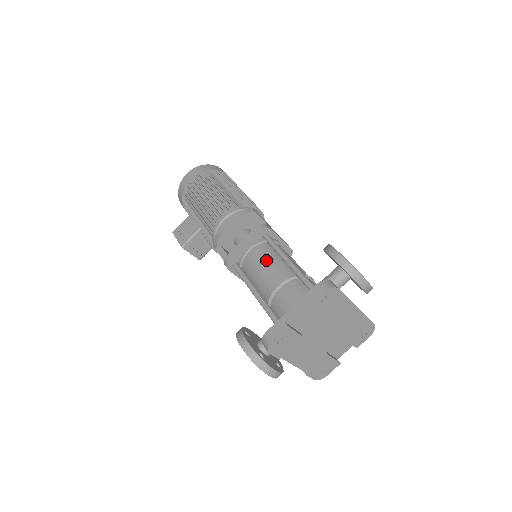
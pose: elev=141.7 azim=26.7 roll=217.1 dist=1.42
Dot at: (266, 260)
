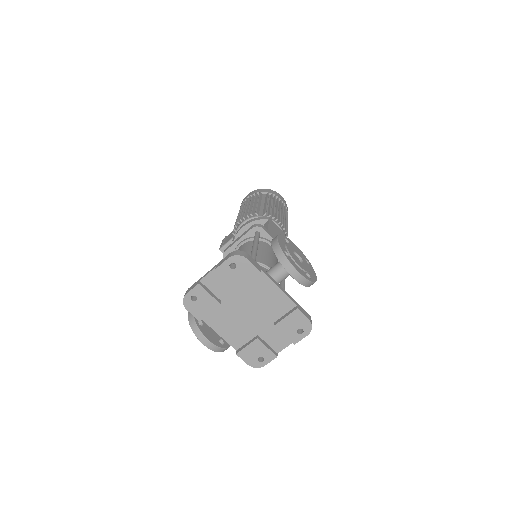
Dot at: (244, 251)
